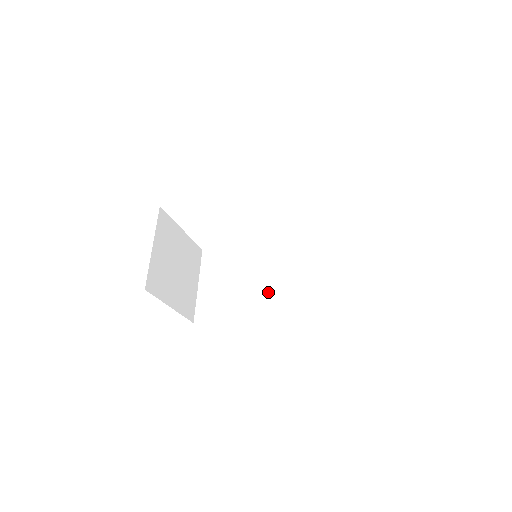
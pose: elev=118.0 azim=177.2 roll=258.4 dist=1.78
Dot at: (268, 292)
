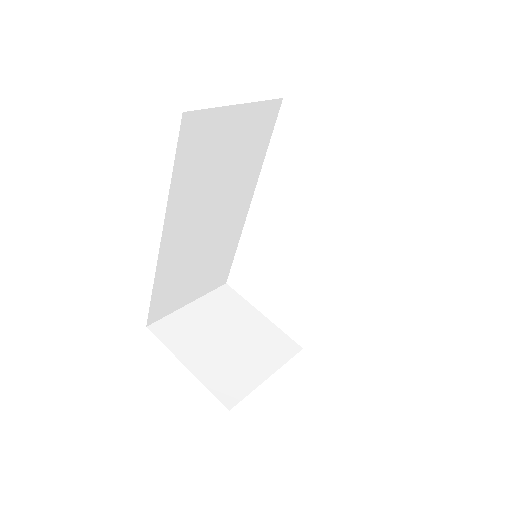
Dot at: occluded
